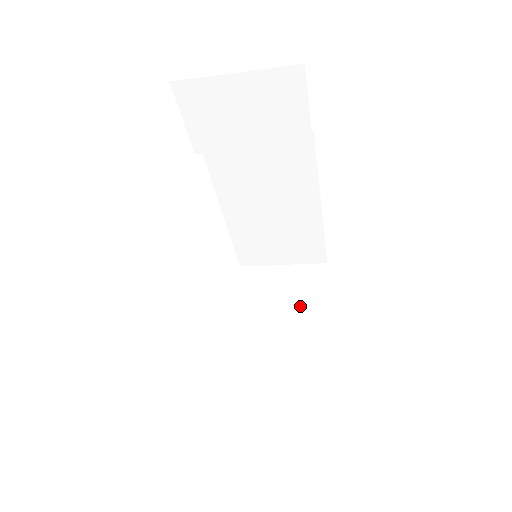
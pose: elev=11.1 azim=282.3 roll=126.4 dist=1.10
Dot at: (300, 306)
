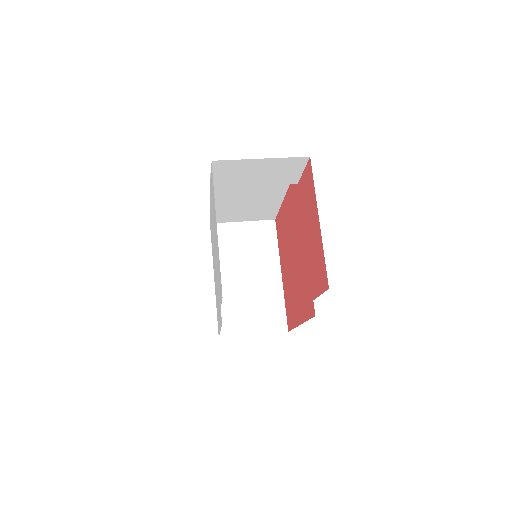
Dot at: (261, 256)
